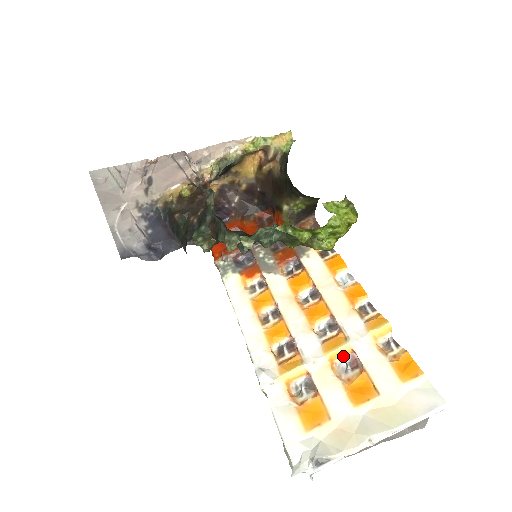
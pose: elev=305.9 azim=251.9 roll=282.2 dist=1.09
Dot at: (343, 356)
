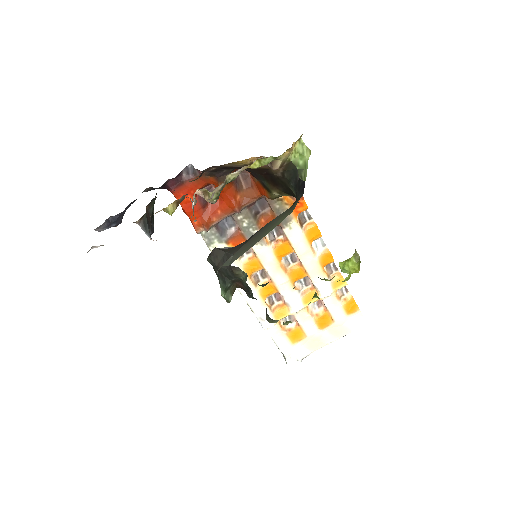
Dot at: occluded
